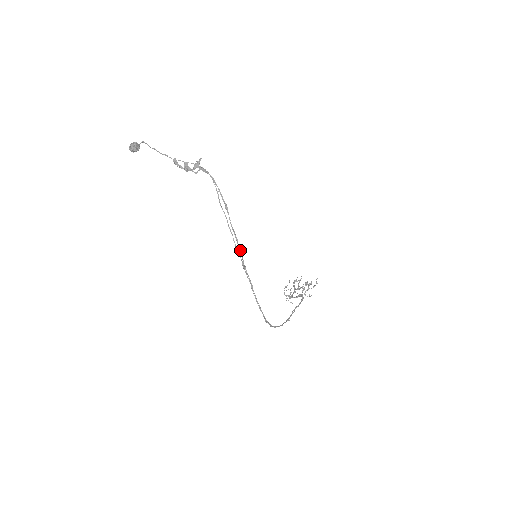
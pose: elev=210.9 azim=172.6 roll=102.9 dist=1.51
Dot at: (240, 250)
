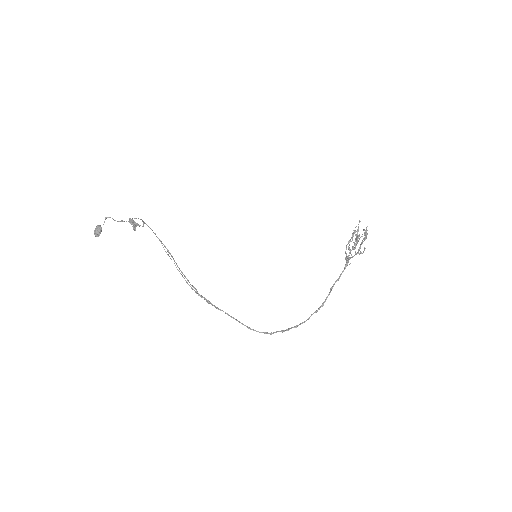
Dot at: (195, 289)
